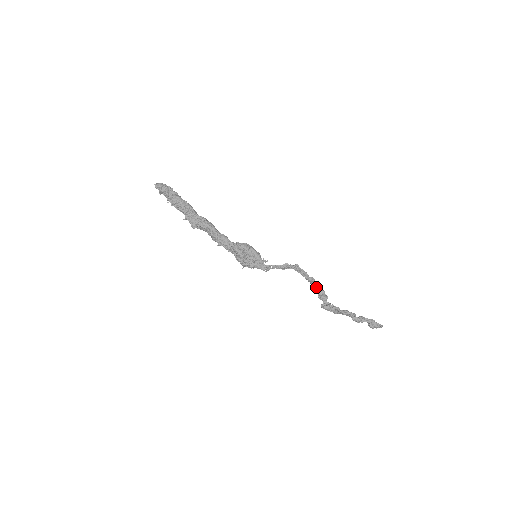
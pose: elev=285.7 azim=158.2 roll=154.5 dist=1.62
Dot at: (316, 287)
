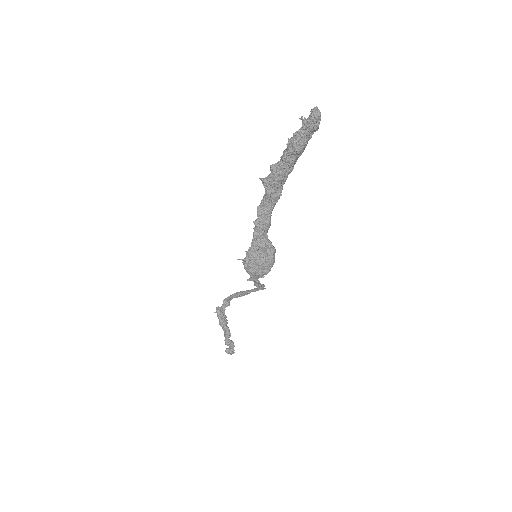
Dot at: (236, 296)
